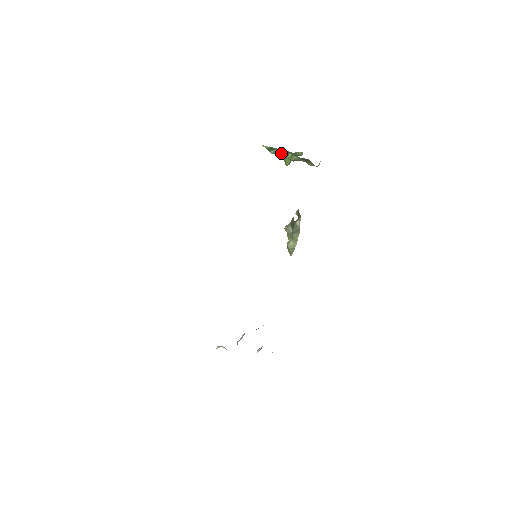
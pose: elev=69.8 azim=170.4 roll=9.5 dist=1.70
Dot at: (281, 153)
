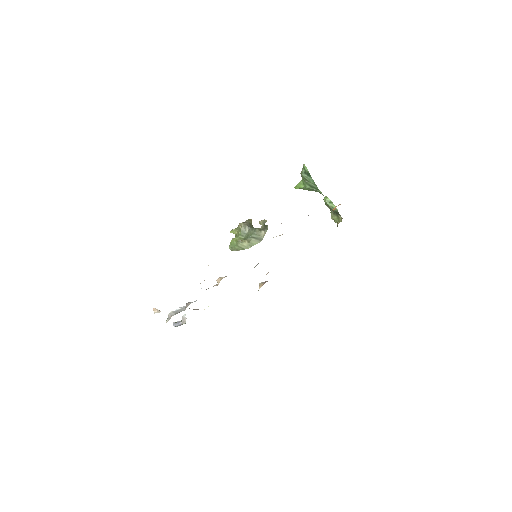
Dot at: (310, 182)
